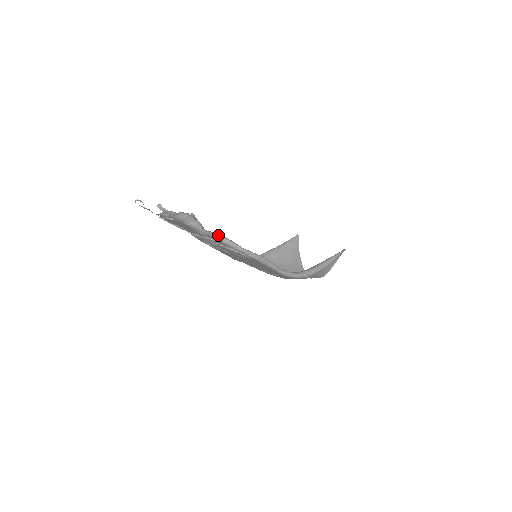
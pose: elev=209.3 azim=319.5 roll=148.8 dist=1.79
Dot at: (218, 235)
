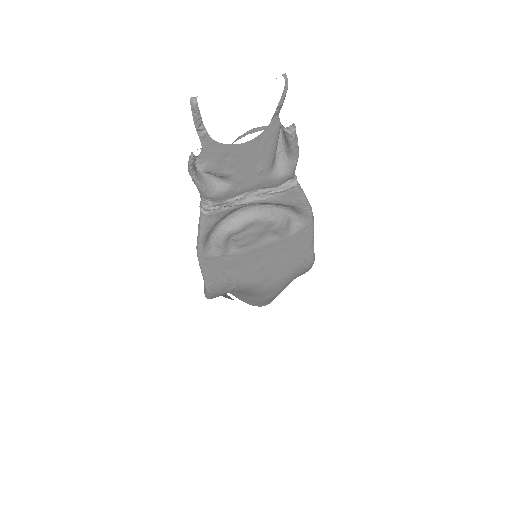
Dot at: occluded
